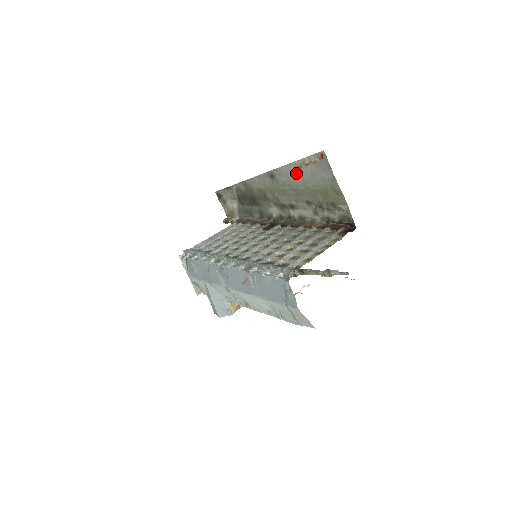
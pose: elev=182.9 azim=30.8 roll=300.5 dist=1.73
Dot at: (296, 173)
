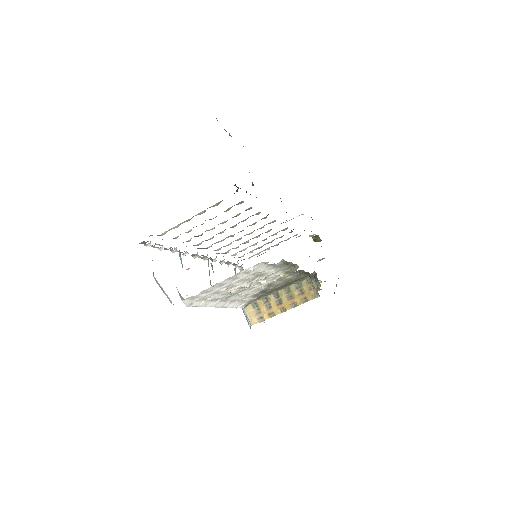
Dot at: occluded
